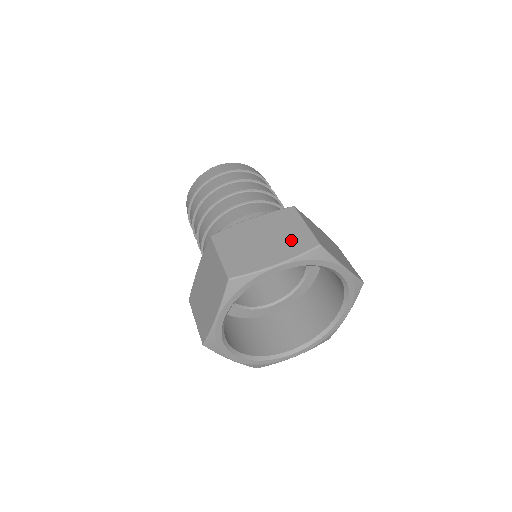
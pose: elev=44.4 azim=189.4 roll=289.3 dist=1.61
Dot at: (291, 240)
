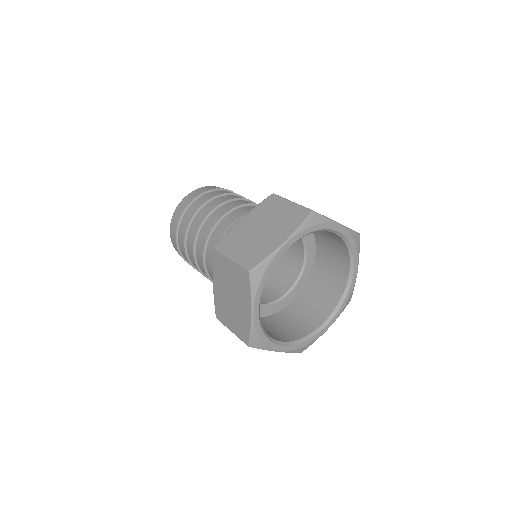
Dot at: (286, 219)
